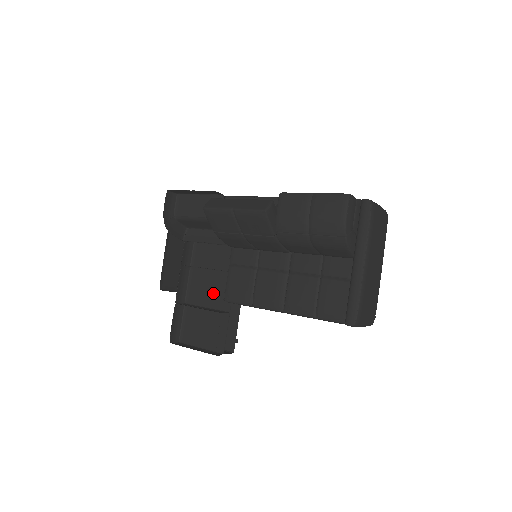
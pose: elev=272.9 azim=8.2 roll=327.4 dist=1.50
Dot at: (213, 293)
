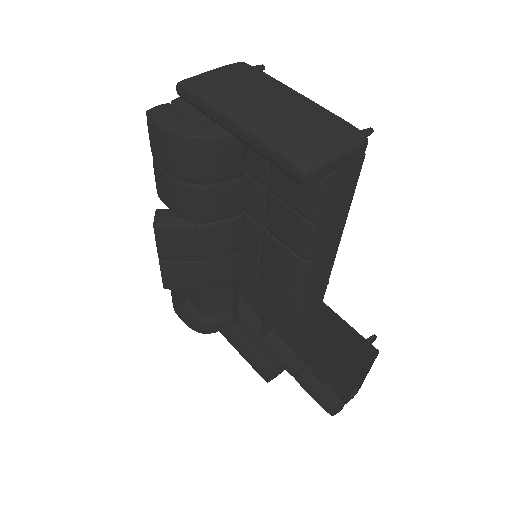
Dot at: (298, 328)
